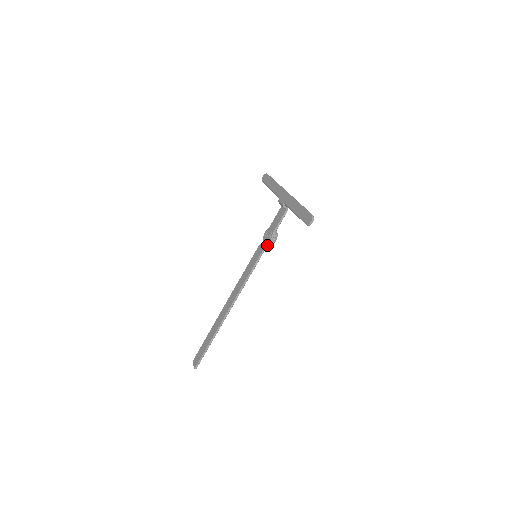
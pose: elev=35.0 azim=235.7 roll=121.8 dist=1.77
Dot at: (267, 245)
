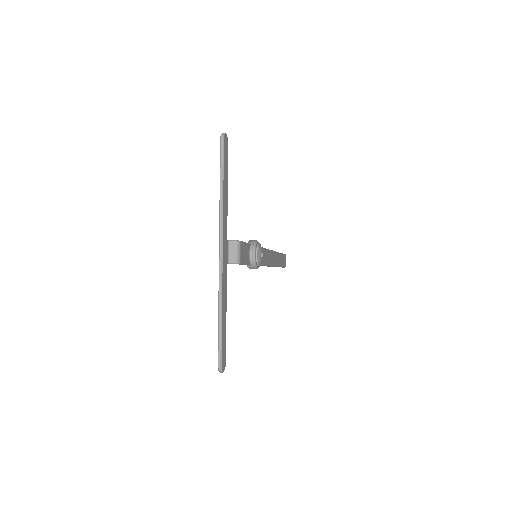
Dot at: occluded
